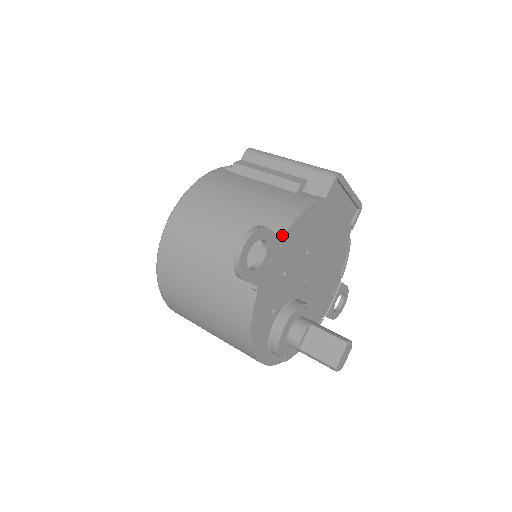
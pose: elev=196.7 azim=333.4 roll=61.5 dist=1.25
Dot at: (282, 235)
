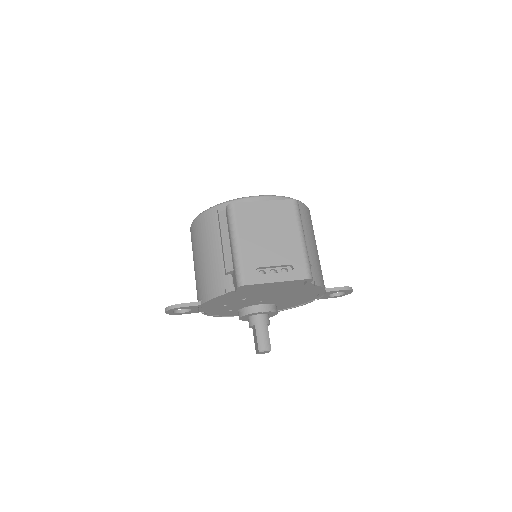
Dot at: (201, 303)
